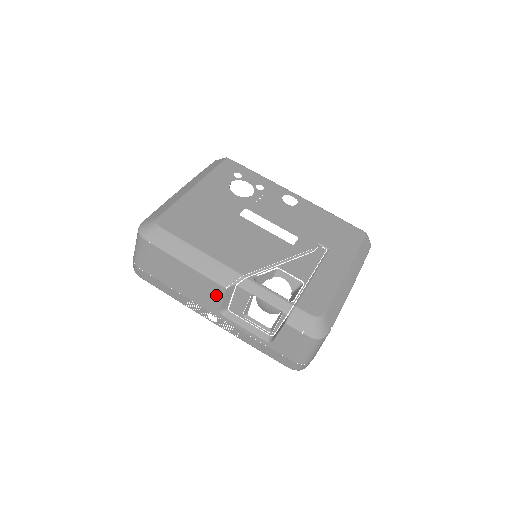
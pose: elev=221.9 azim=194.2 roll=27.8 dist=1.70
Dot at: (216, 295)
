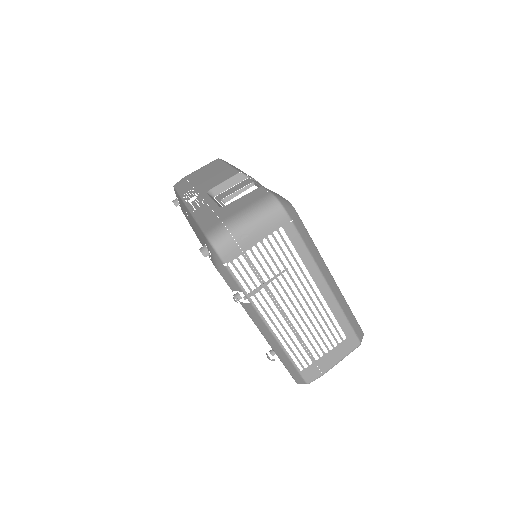
Dot at: (224, 179)
